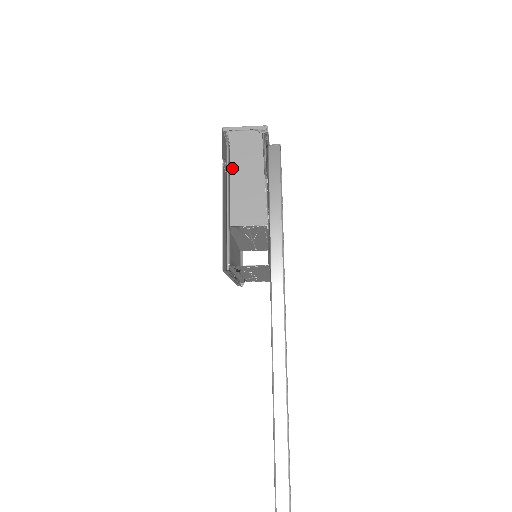
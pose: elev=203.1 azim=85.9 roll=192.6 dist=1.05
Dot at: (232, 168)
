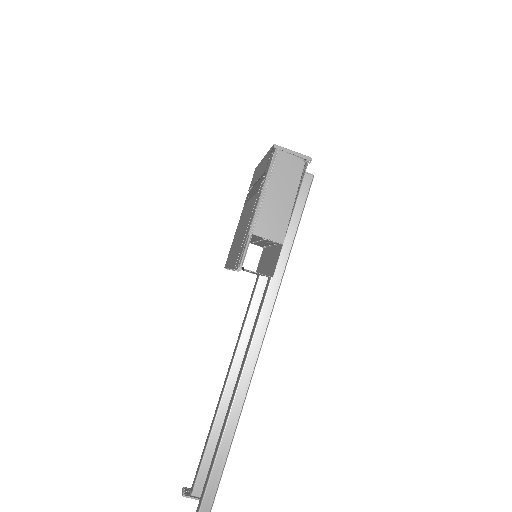
Dot at: (270, 184)
